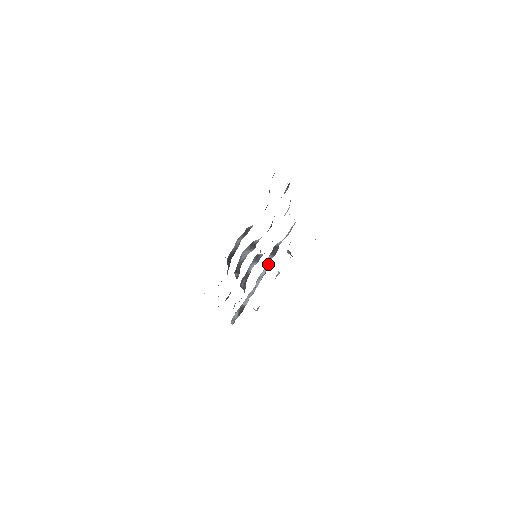
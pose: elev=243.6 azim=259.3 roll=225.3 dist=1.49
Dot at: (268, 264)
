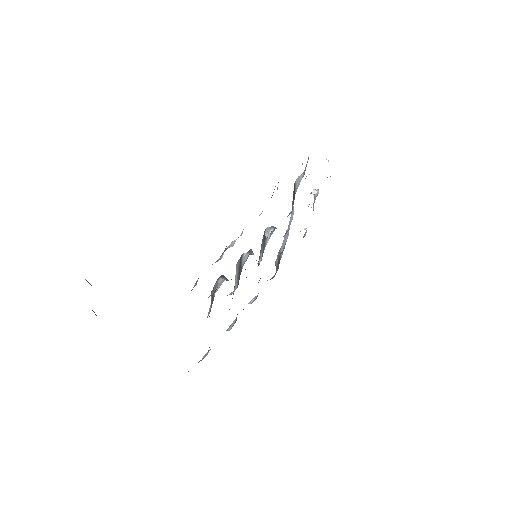
Dot at: occluded
